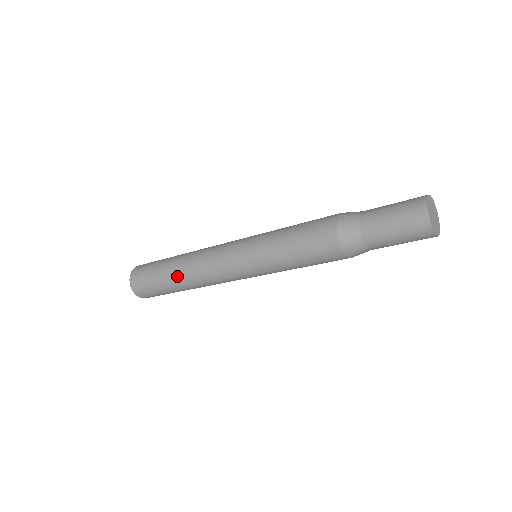
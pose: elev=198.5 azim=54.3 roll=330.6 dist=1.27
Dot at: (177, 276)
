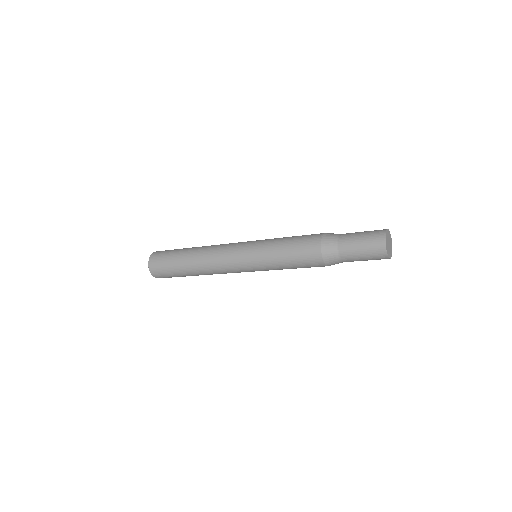
Dot at: (190, 260)
